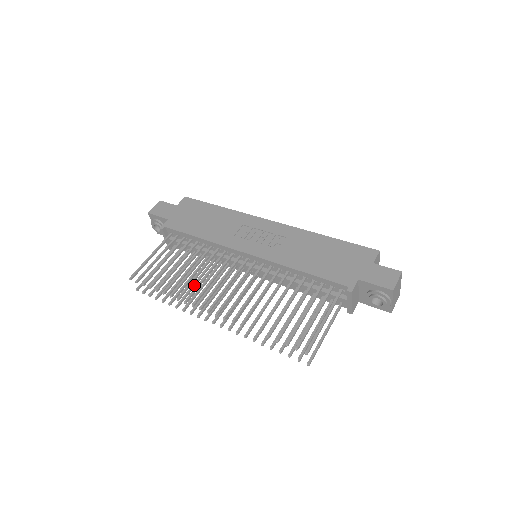
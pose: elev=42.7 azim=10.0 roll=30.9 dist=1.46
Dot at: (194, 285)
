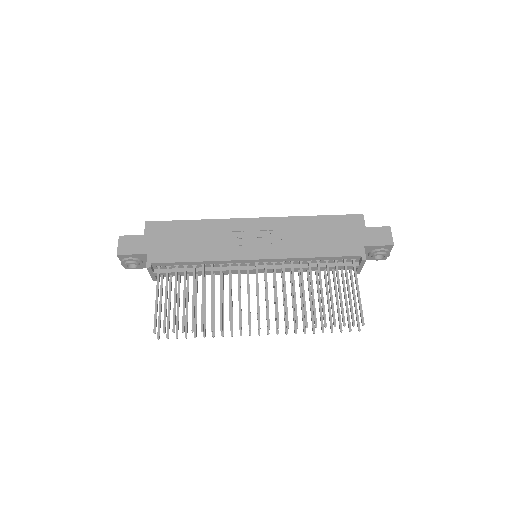
Dot at: (214, 307)
